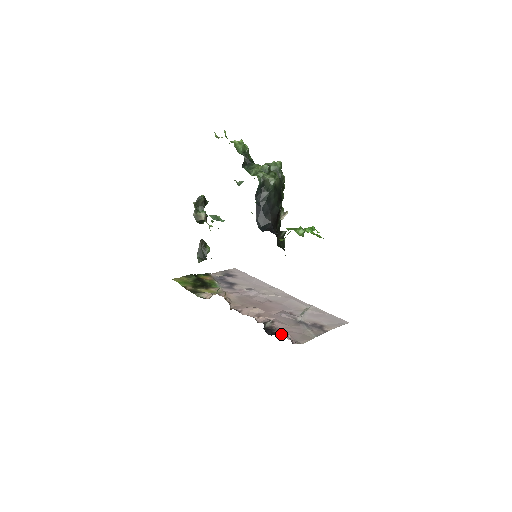
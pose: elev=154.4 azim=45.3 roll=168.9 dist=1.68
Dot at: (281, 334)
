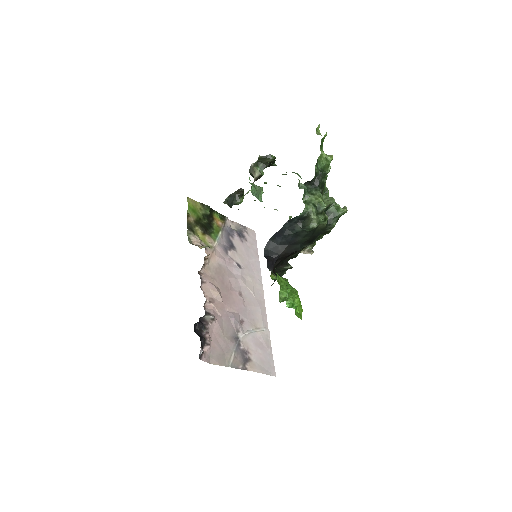
Dot at: (202, 341)
